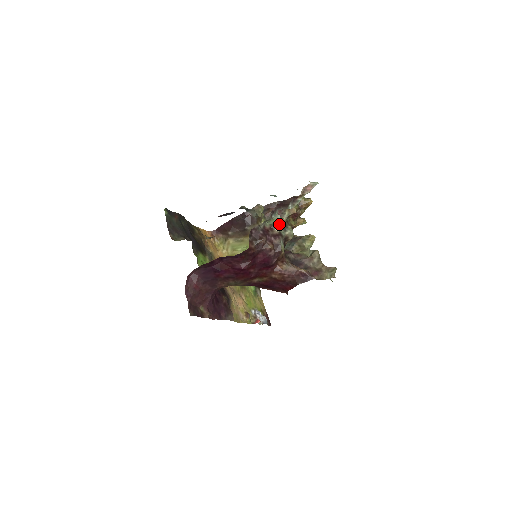
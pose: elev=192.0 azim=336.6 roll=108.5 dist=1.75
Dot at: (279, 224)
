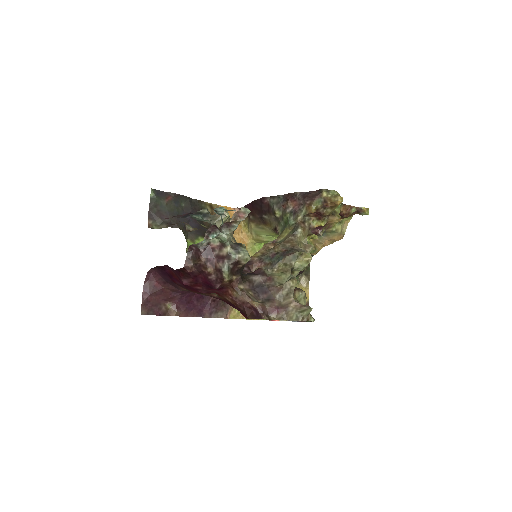
Dot at: (293, 222)
